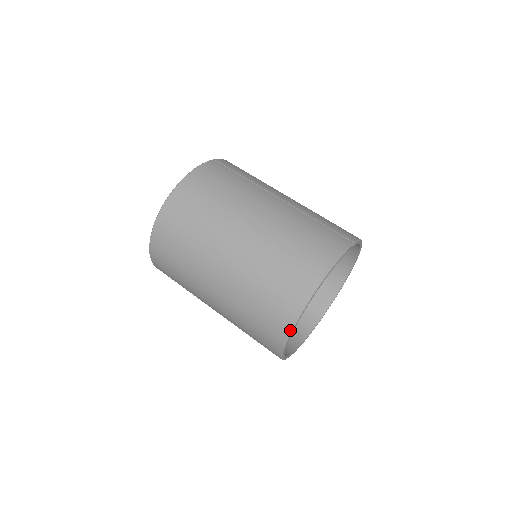
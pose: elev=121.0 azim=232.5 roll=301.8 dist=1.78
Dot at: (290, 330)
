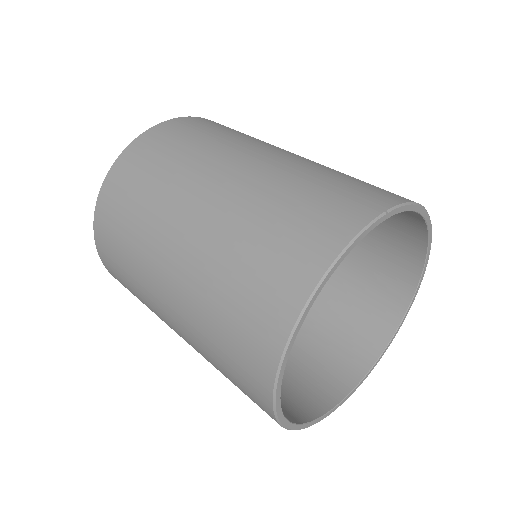
Dot at: (271, 393)
